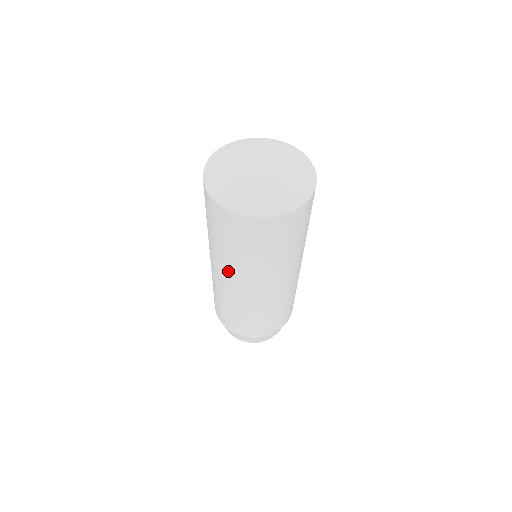
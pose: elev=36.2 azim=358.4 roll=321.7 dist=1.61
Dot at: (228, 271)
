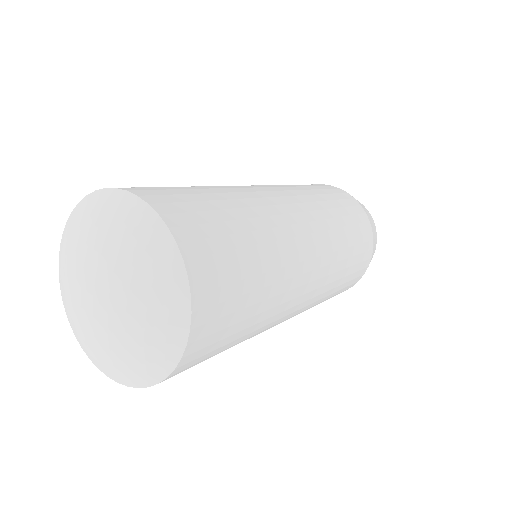
Dot at: occluded
